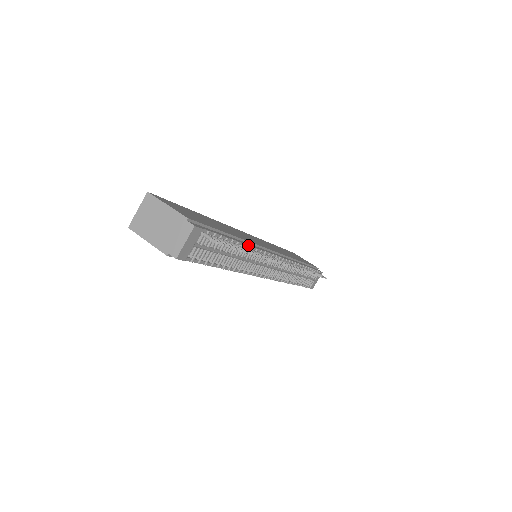
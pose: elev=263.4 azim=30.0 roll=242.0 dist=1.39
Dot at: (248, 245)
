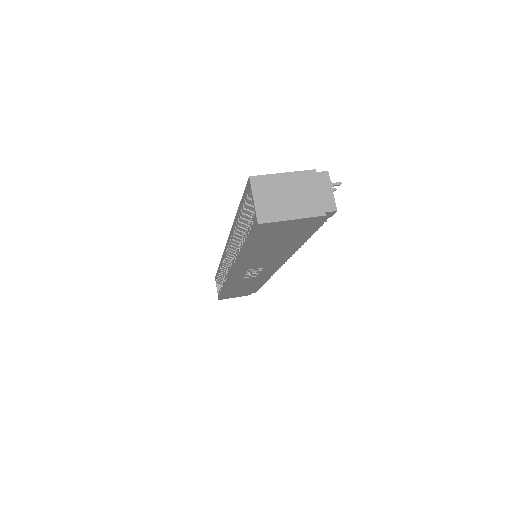
Dot at: occluded
